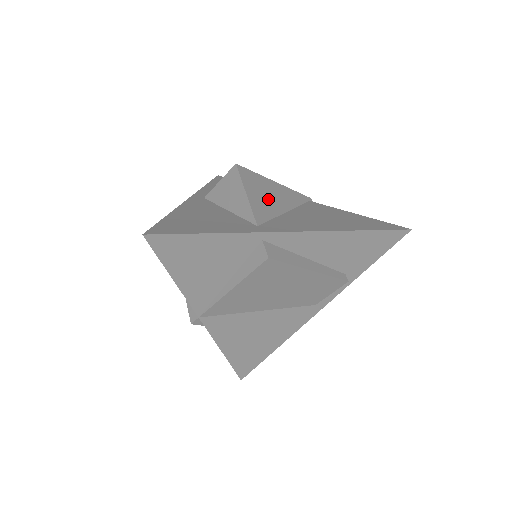
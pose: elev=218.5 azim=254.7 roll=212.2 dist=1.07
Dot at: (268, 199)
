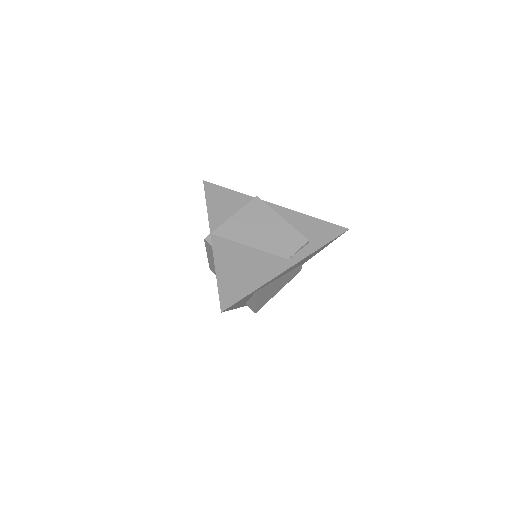
Dot at: occluded
